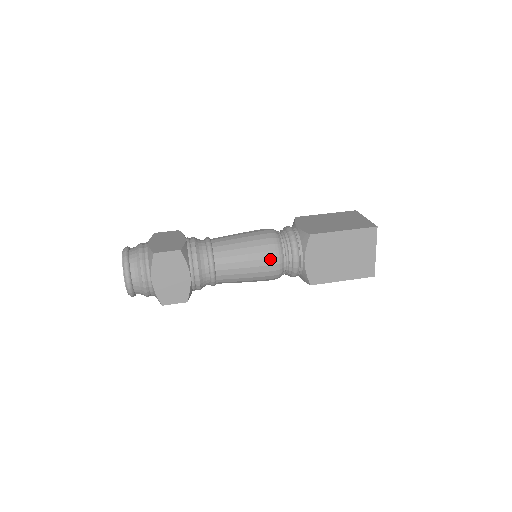
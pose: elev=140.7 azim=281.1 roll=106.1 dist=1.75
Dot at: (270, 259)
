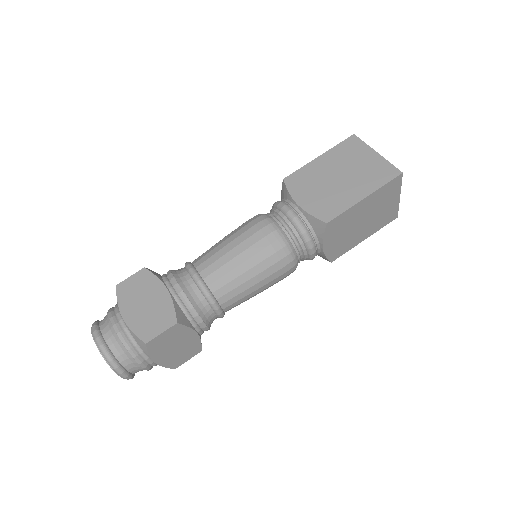
Dot at: (283, 268)
